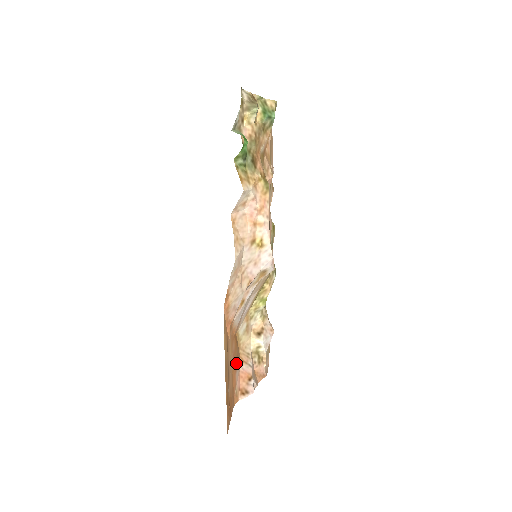
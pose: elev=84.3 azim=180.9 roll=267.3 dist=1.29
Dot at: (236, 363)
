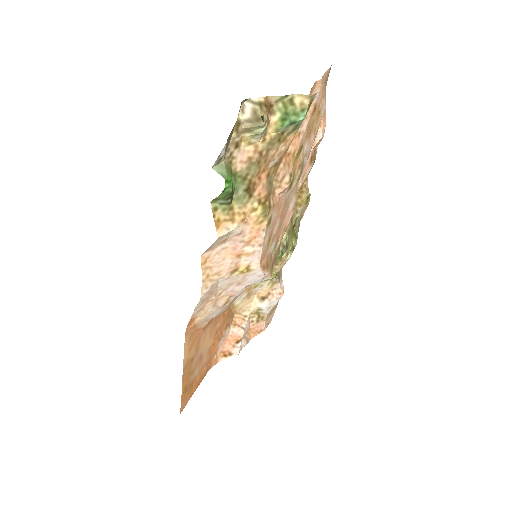
Dot at: (222, 333)
